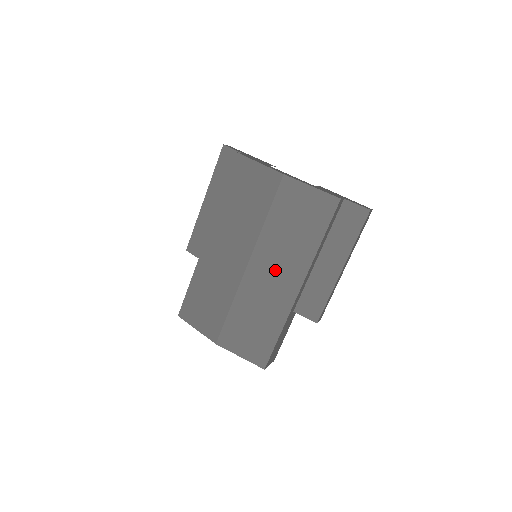
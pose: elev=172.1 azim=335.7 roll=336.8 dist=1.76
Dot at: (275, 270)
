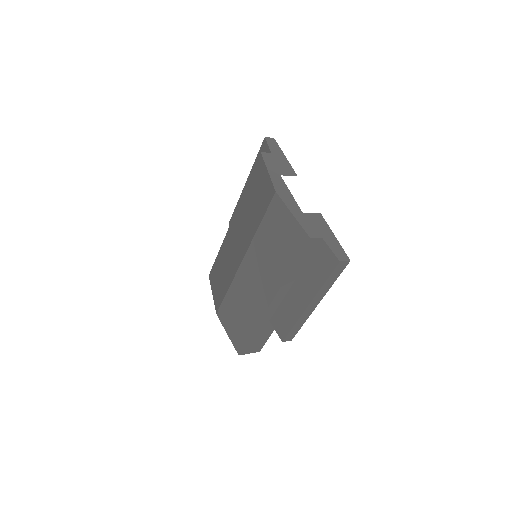
Dot at: (257, 278)
